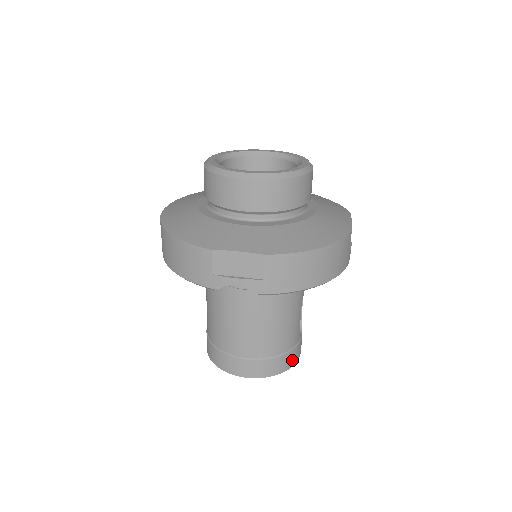
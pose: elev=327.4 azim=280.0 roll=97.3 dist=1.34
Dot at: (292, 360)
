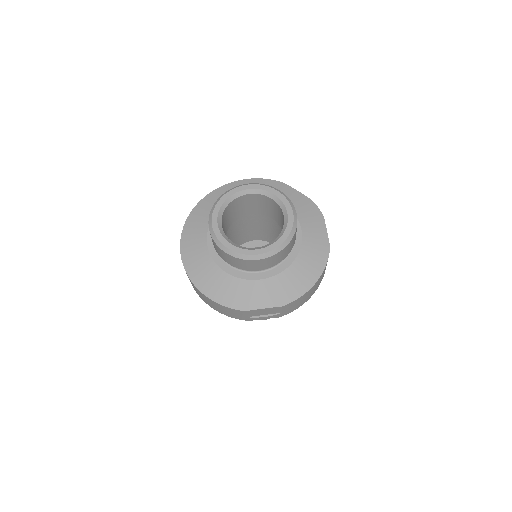
Dot at: occluded
